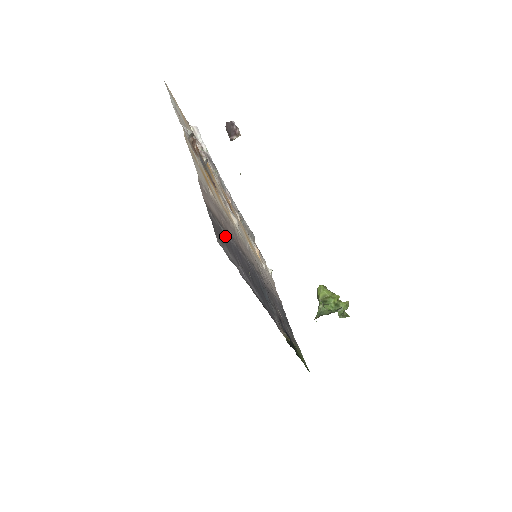
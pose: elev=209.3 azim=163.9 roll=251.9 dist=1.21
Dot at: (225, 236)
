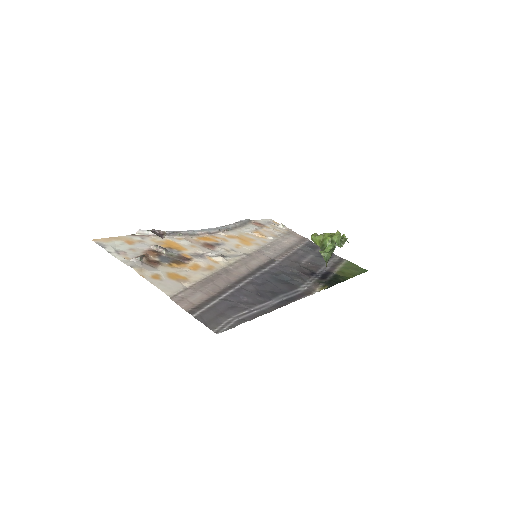
Dot at: (219, 305)
